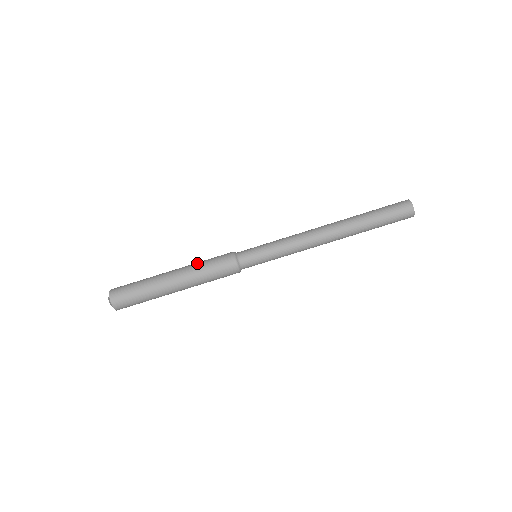
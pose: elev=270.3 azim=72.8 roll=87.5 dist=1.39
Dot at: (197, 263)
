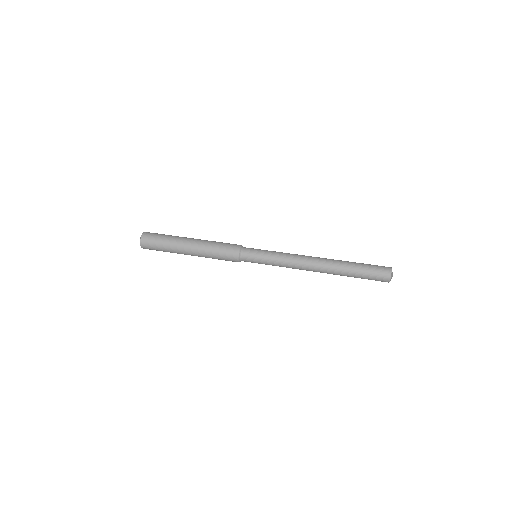
Dot at: (212, 241)
